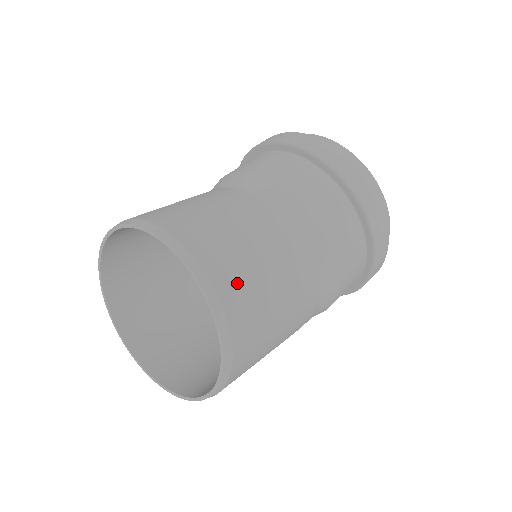
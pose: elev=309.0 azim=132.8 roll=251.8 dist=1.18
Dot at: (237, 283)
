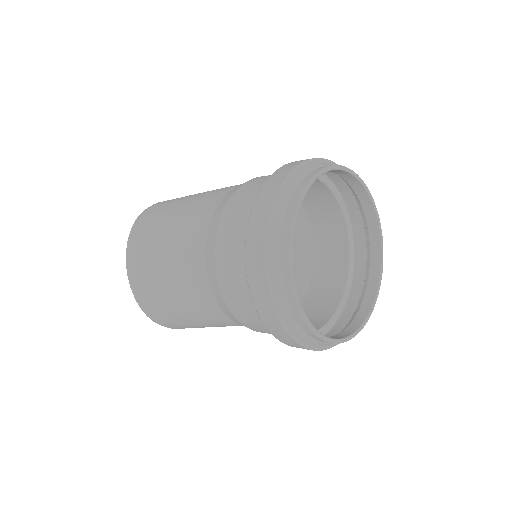
Dot at: (178, 326)
